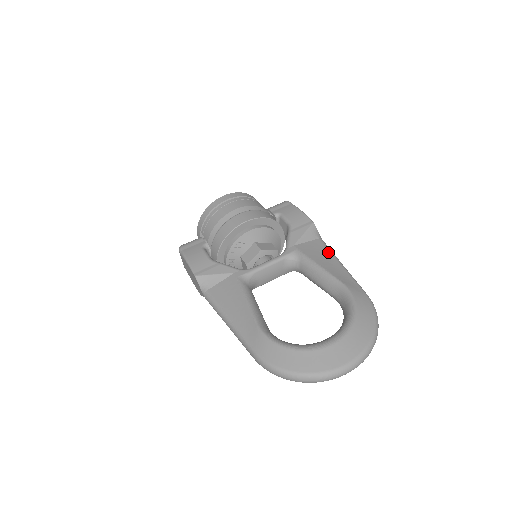
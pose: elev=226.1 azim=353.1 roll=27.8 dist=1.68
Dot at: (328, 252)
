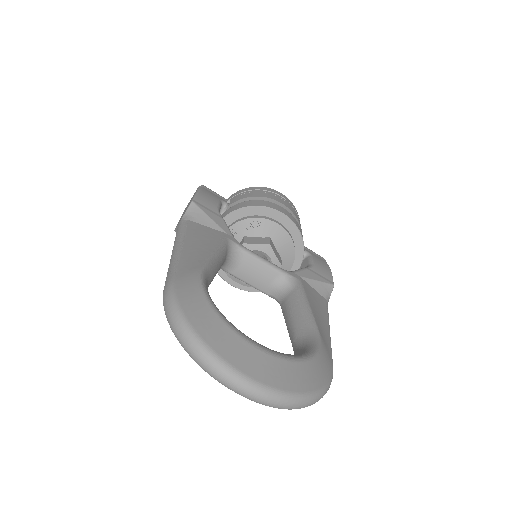
Dot at: (326, 312)
